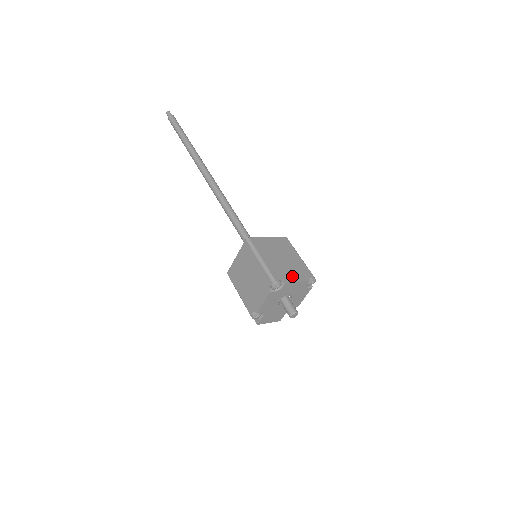
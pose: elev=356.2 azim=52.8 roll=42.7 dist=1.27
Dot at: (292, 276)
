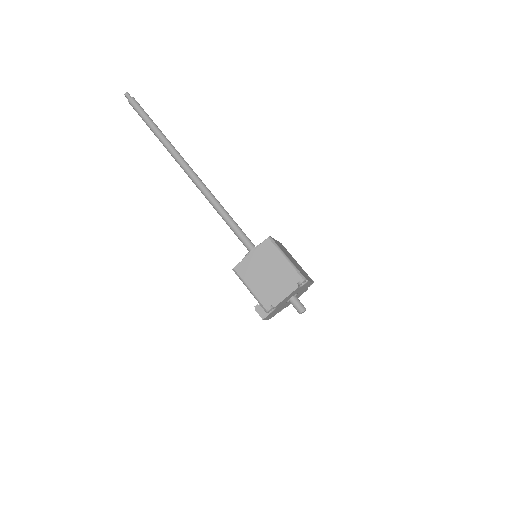
Dot at: (306, 276)
